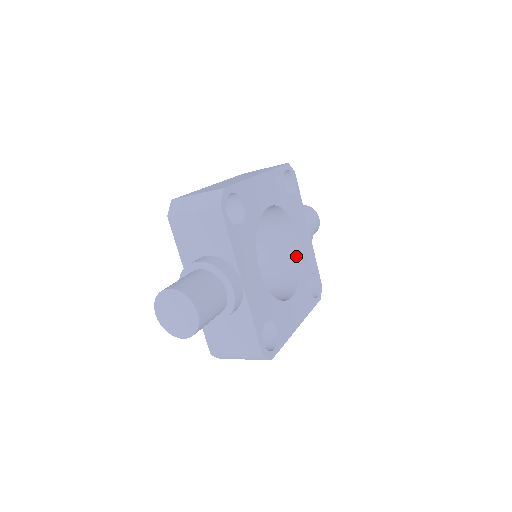
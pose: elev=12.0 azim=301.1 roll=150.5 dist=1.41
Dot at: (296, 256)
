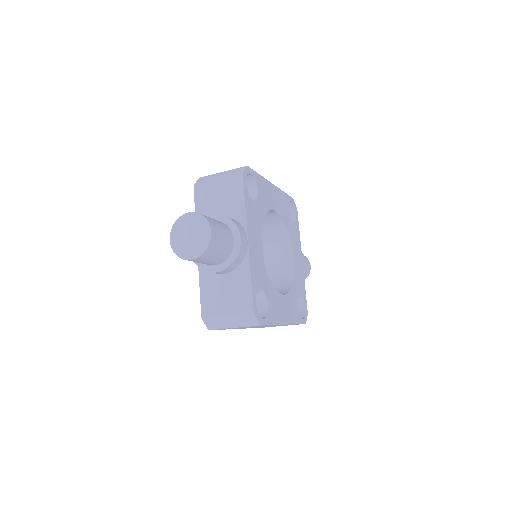
Dot at: (289, 272)
